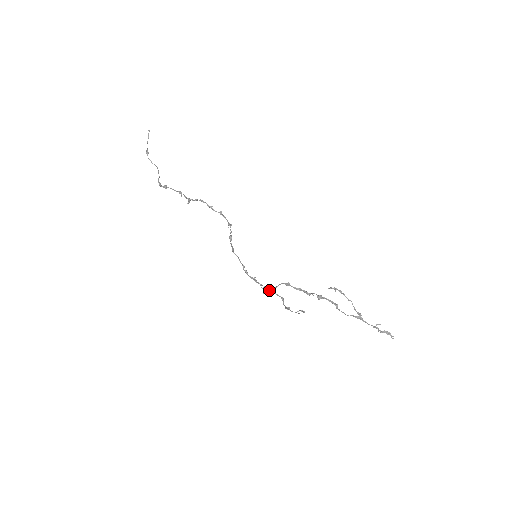
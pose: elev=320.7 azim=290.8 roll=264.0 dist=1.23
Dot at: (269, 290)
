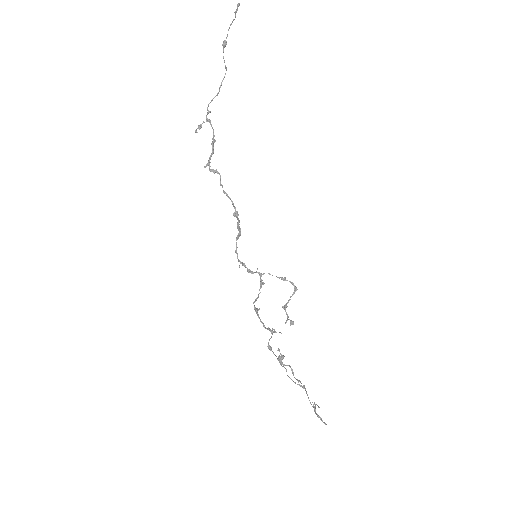
Dot at: (259, 290)
